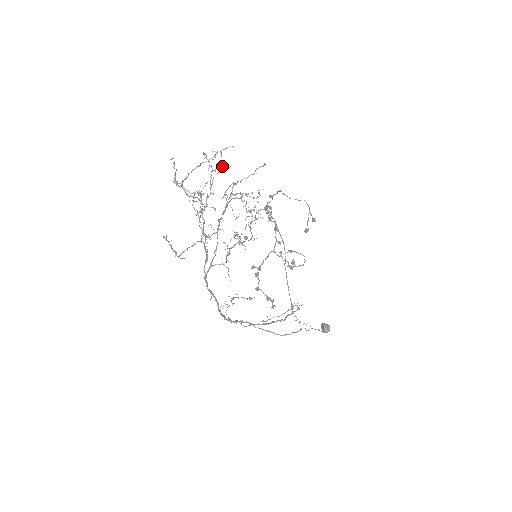
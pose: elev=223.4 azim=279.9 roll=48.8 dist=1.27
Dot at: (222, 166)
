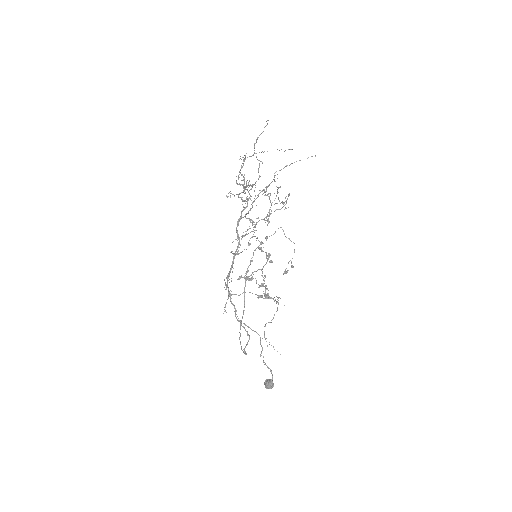
Dot at: (255, 185)
